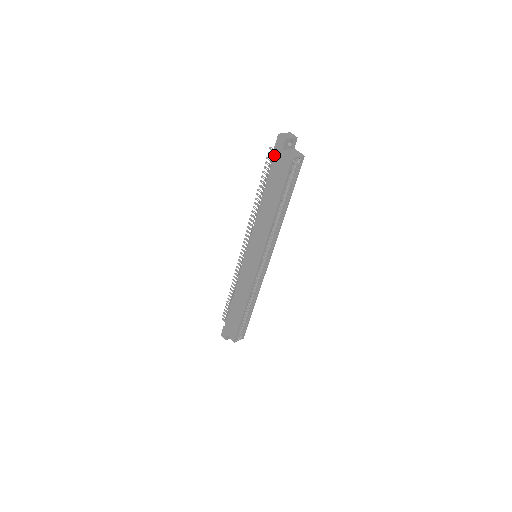
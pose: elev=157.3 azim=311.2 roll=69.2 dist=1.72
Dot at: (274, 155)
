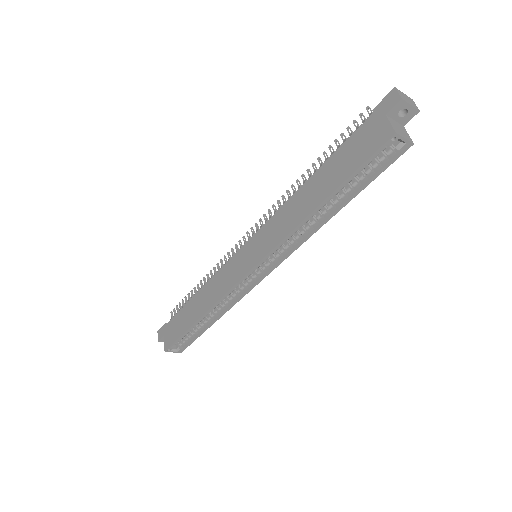
Dot at: (368, 118)
